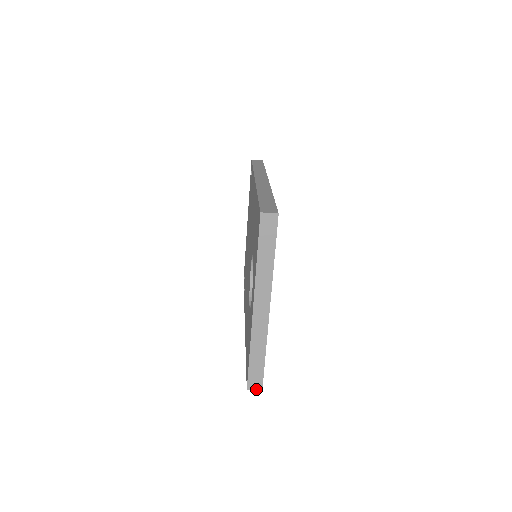
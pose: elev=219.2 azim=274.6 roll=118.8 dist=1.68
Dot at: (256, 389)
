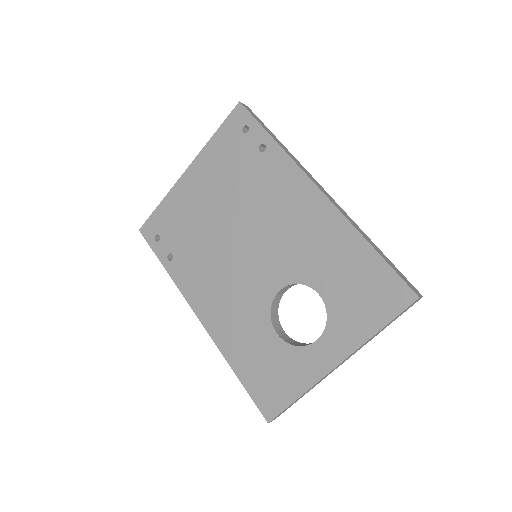
Dot at: occluded
